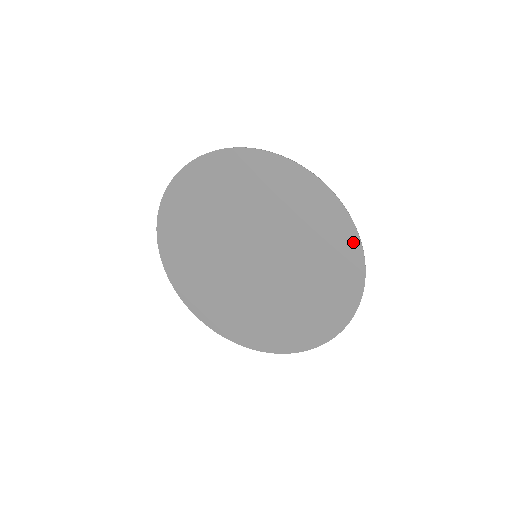
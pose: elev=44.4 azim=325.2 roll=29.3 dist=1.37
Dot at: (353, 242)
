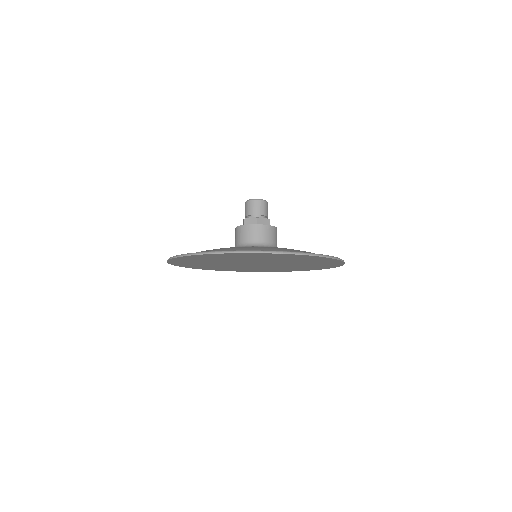
Dot at: occluded
